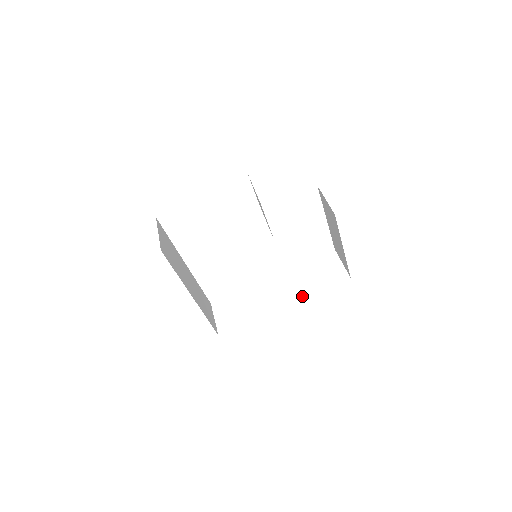
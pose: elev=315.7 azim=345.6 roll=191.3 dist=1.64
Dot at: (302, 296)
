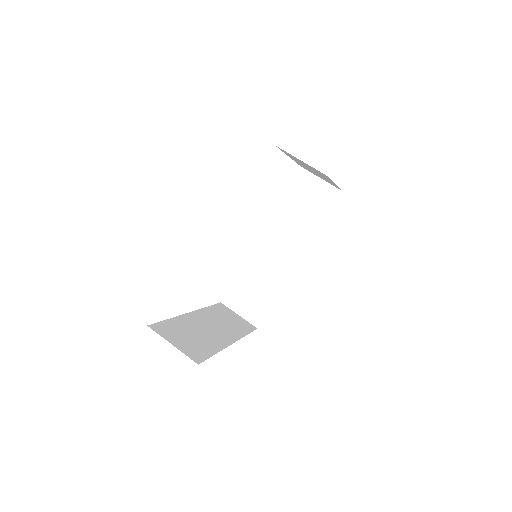
Dot at: (308, 240)
